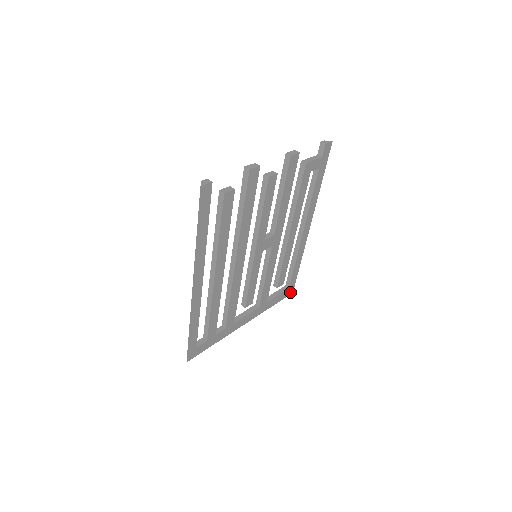
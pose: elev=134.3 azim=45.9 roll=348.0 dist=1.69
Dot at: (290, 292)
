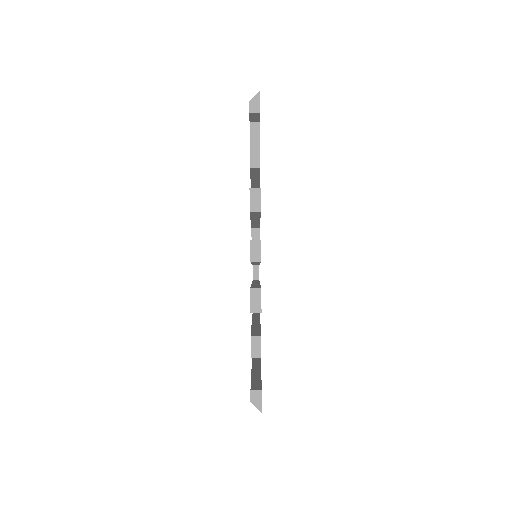
Dot at: occluded
